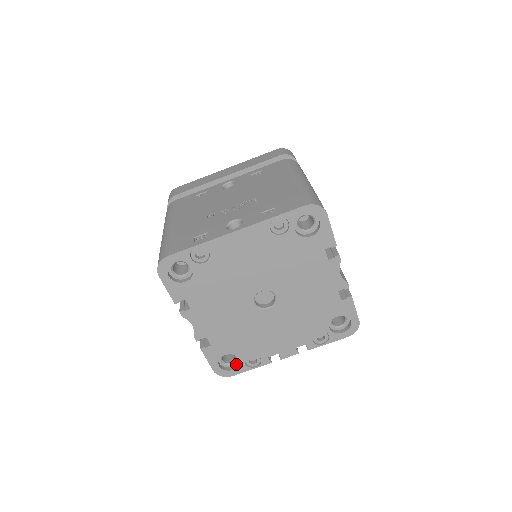
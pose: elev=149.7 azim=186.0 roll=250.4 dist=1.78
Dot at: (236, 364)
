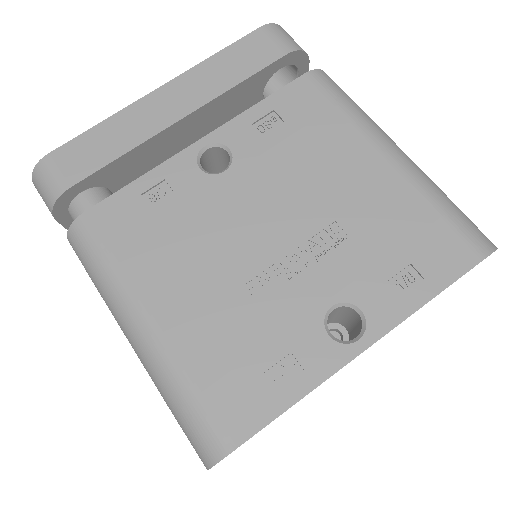
Dot at: occluded
